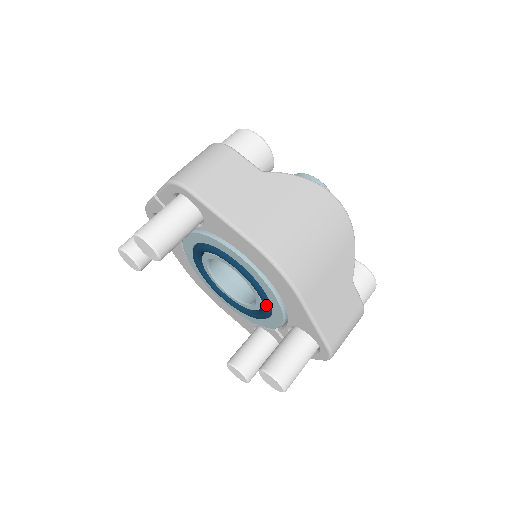
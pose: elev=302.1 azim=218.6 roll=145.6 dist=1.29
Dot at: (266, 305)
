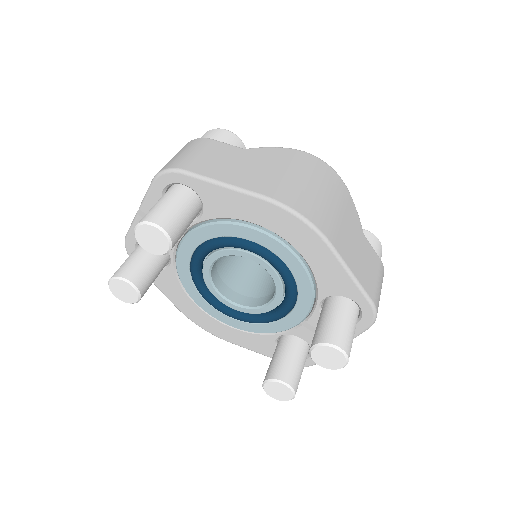
Dot at: (290, 283)
